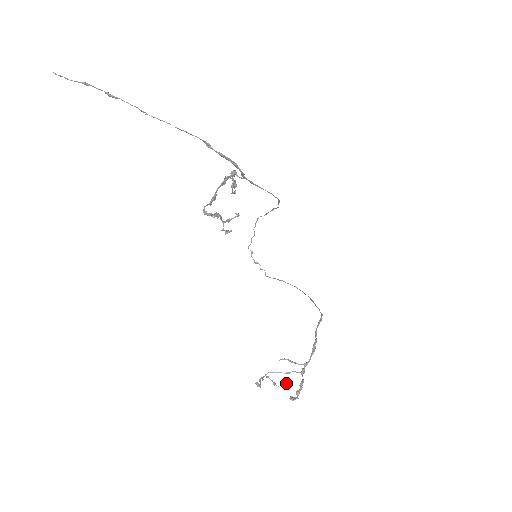
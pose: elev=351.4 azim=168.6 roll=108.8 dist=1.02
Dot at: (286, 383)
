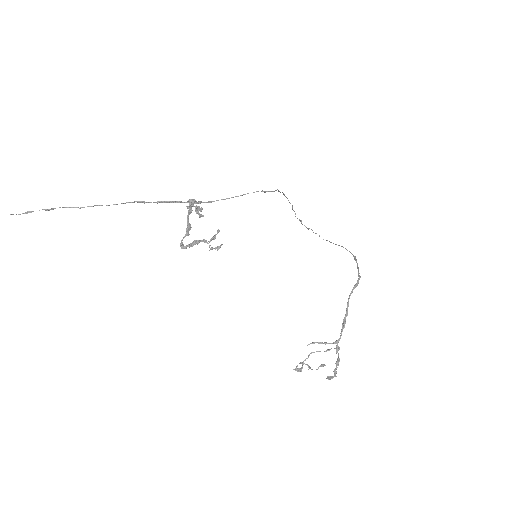
Dot at: occluded
